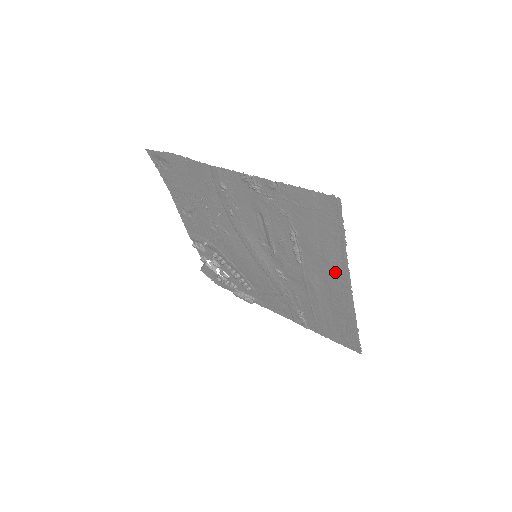
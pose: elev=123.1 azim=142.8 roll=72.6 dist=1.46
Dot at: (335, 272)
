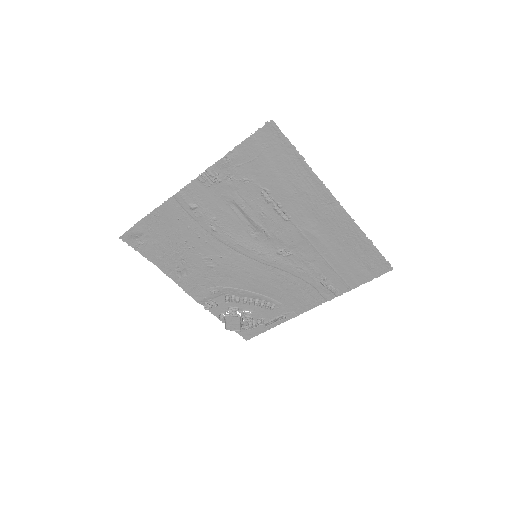
Dot at: (315, 197)
